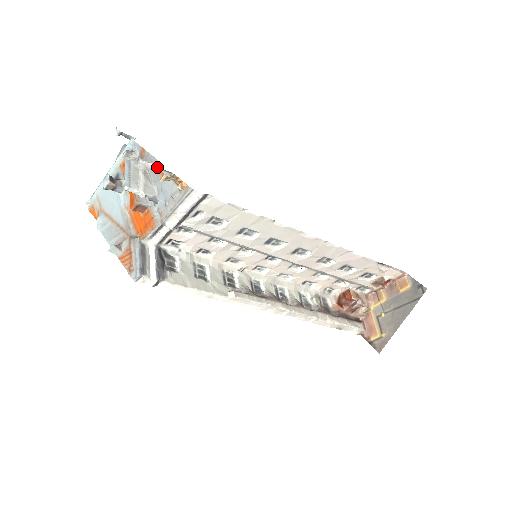
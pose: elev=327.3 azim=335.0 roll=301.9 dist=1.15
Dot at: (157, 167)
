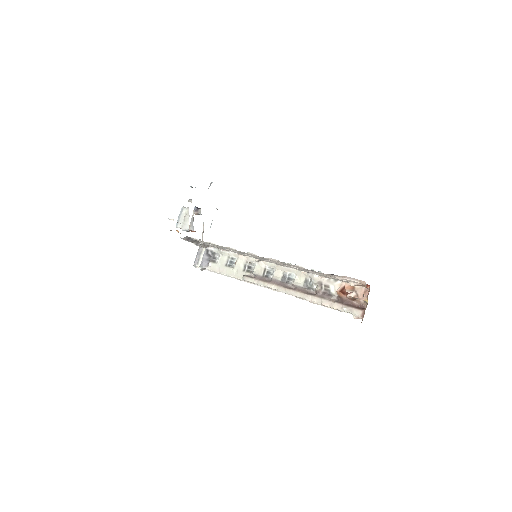
Dot at: occluded
